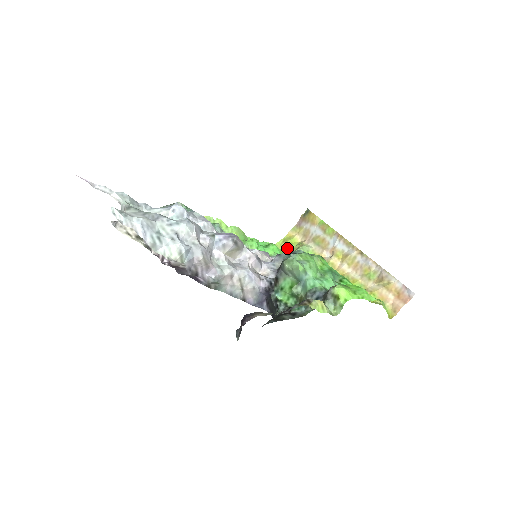
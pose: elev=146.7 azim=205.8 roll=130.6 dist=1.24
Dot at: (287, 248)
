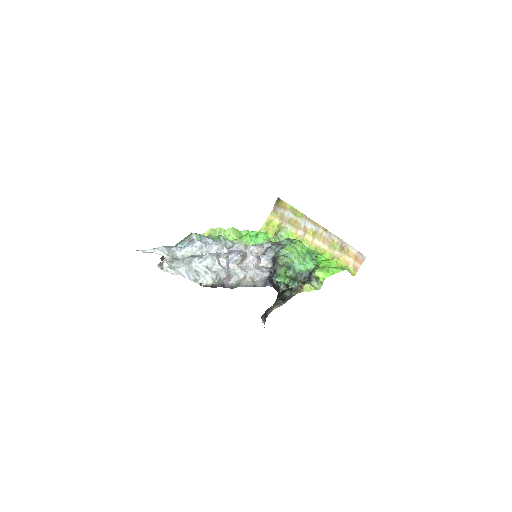
Dot at: (271, 230)
